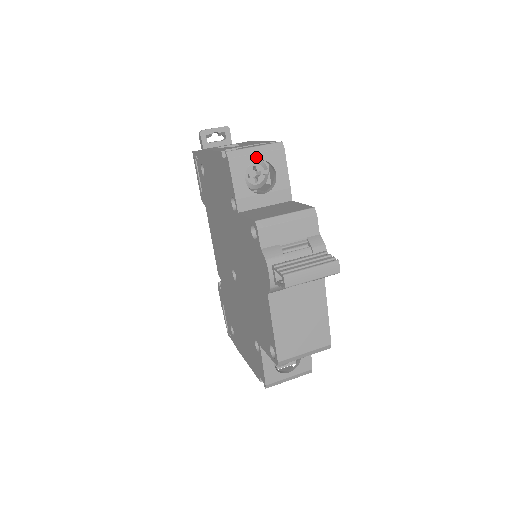
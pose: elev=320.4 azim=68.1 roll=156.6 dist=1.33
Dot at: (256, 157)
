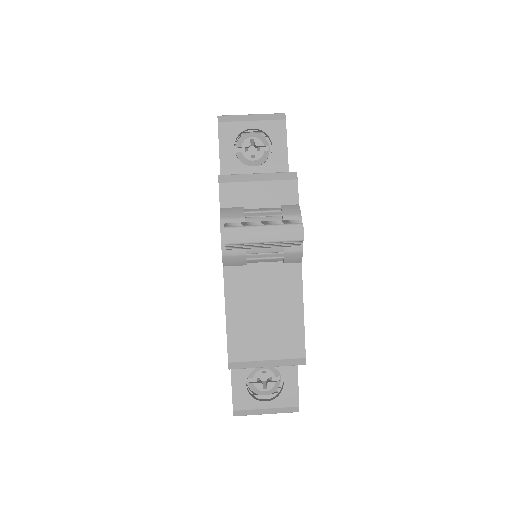
Dot at: (250, 125)
